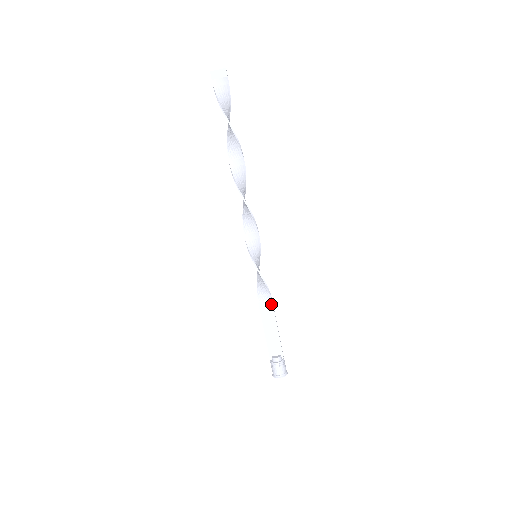
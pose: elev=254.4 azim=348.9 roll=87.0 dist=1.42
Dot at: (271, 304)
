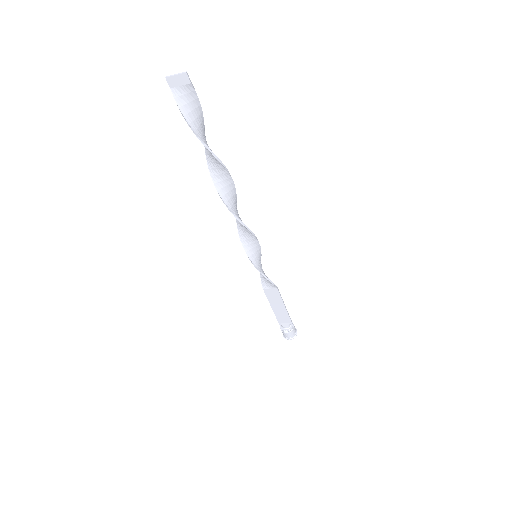
Dot at: (276, 290)
